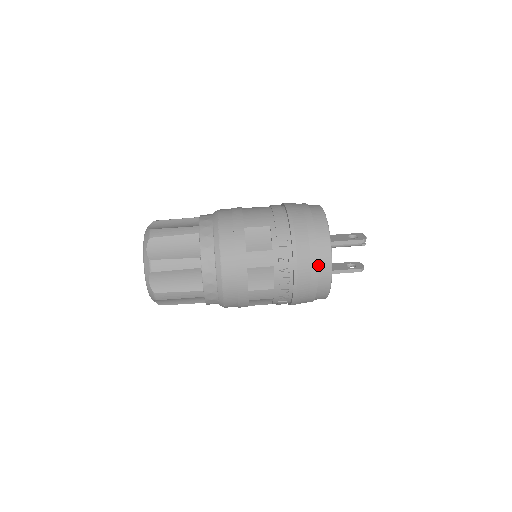
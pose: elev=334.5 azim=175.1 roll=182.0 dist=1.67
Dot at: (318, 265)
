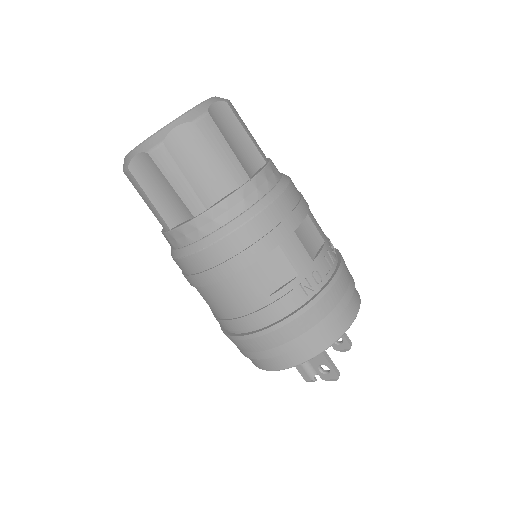
Dot at: occluded
